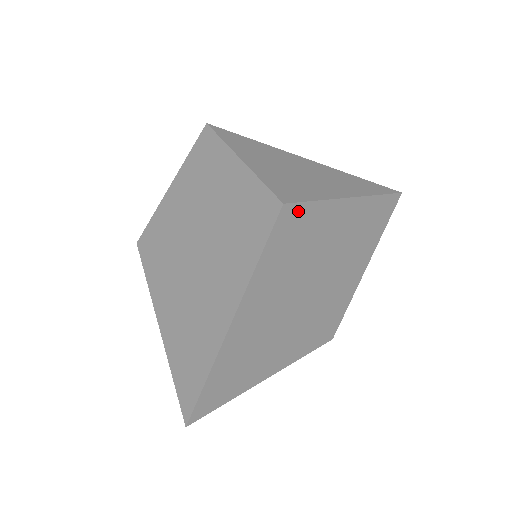
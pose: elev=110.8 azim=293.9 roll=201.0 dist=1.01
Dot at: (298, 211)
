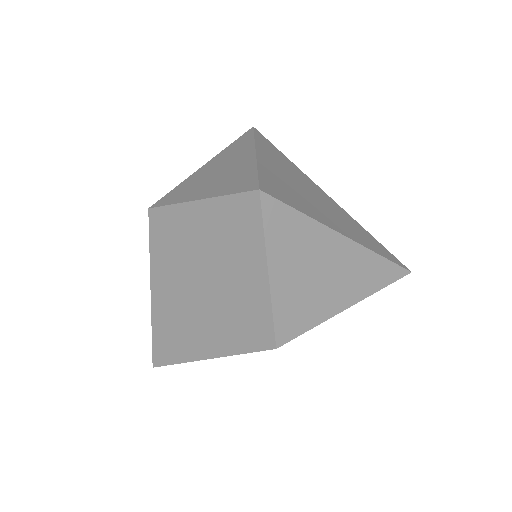
Dot at: (289, 339)
